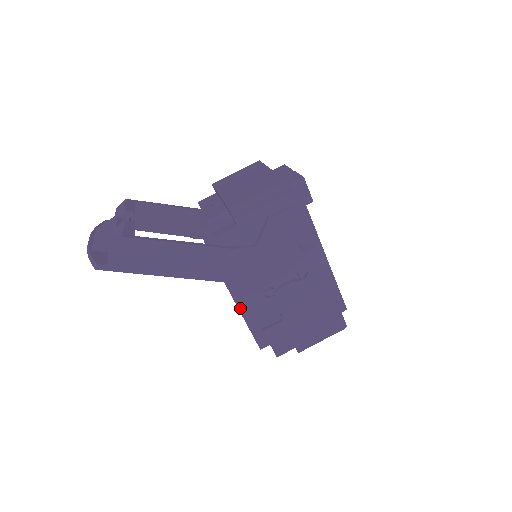
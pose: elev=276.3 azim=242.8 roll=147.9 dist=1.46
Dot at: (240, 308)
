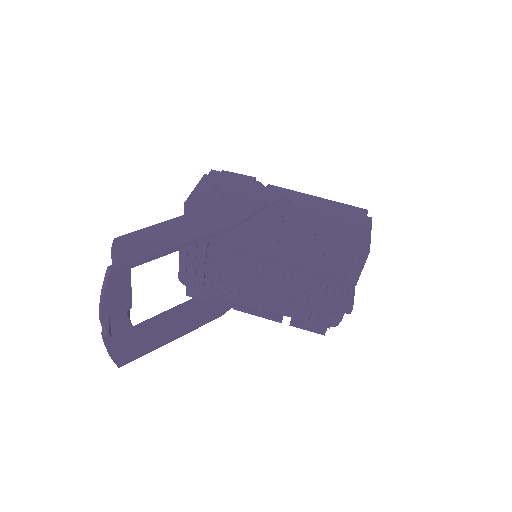
Dot at: (283, 268)
